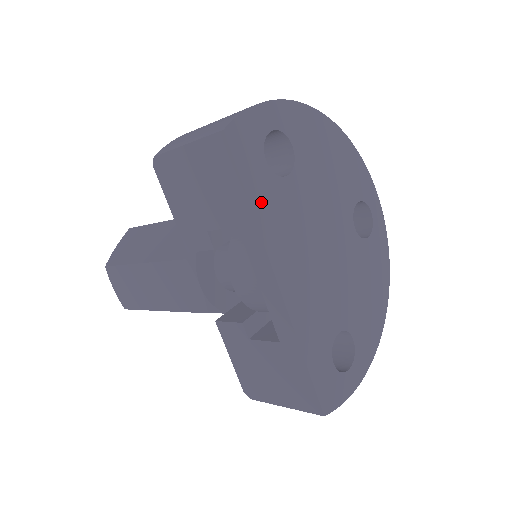
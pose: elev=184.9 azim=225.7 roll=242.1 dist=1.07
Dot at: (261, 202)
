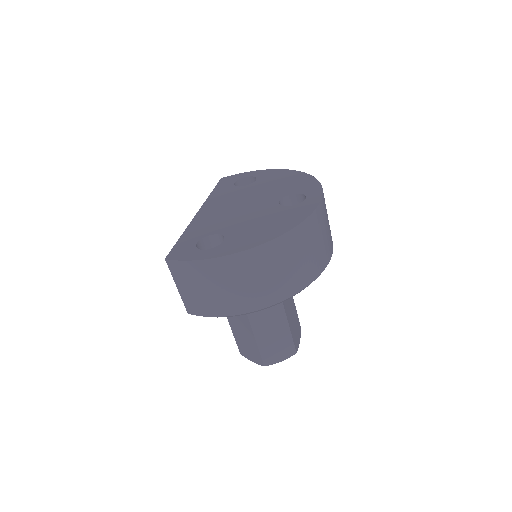
Dot at: (218, 192)
